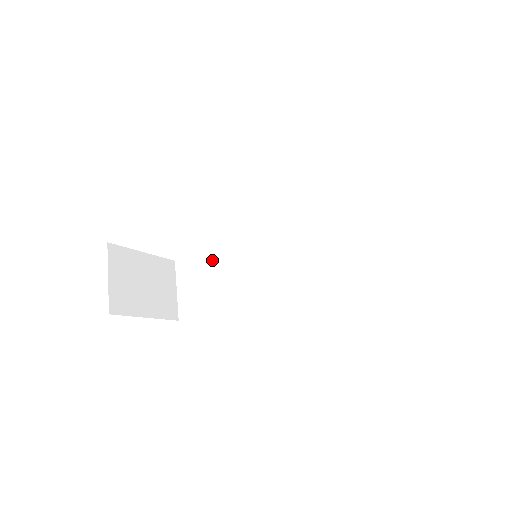
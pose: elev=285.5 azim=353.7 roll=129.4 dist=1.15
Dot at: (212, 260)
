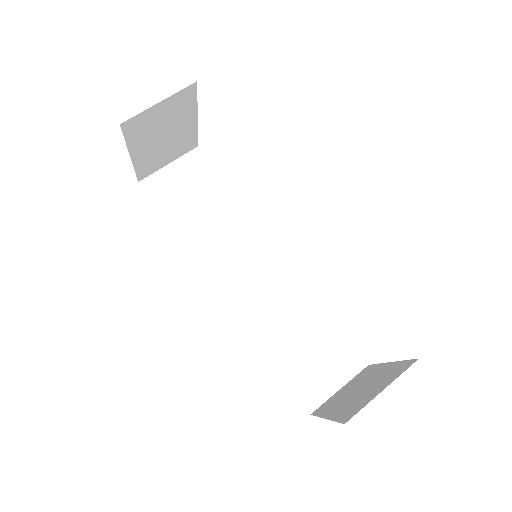
Dot at: (220, 191)
